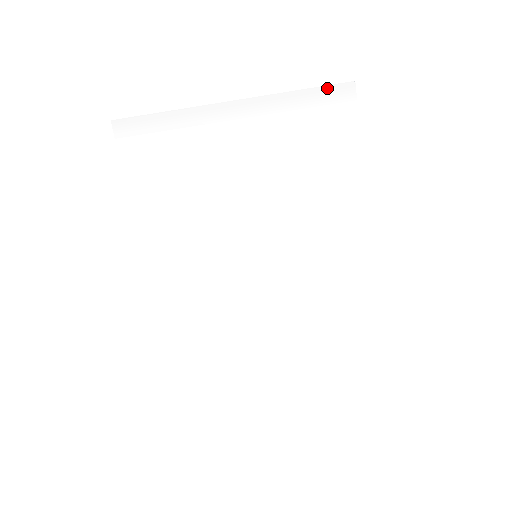
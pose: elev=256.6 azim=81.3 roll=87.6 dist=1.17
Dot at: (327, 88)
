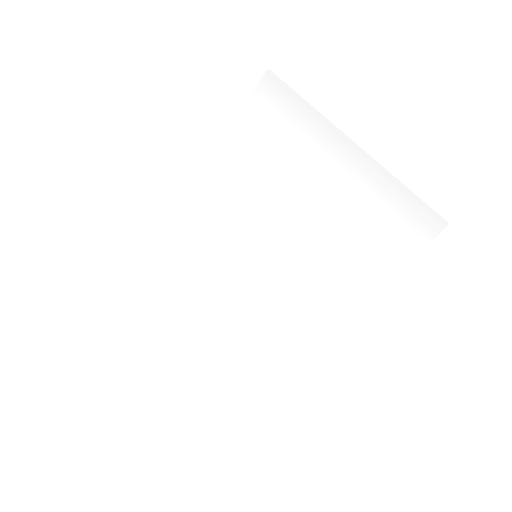
Dot at: (425, 207)
